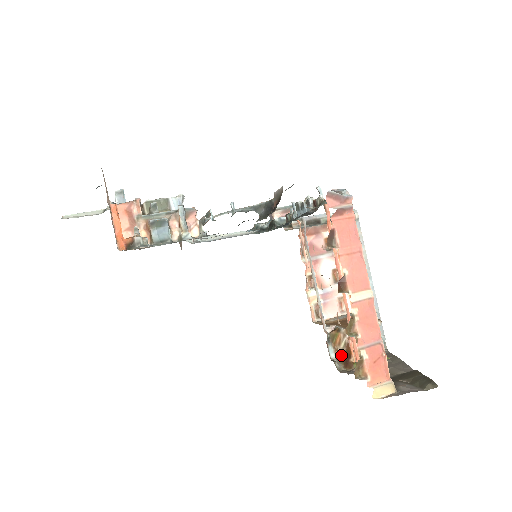
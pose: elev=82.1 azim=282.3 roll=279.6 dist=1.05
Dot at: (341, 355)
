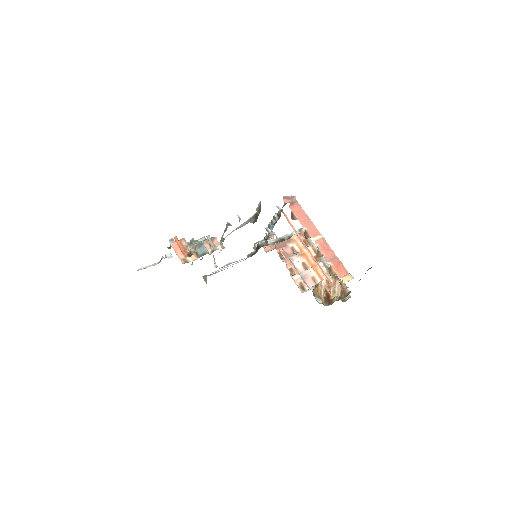
Dot at: (324, 299)
